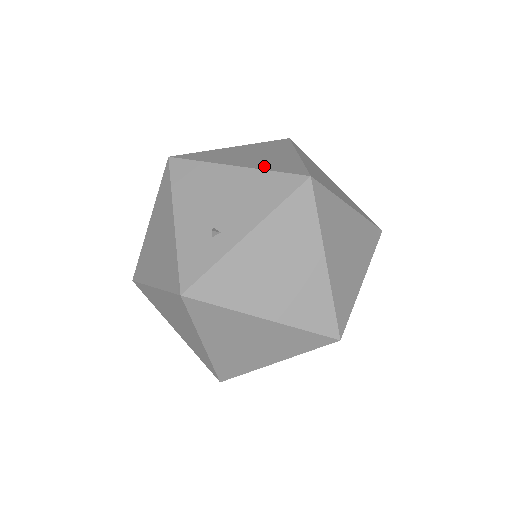
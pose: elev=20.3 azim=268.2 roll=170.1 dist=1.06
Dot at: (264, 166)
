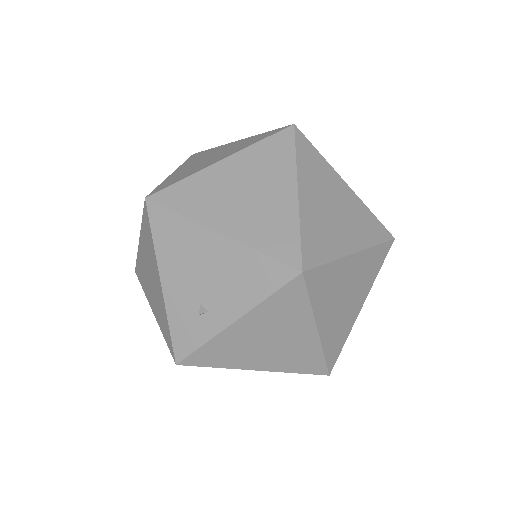
Dot at: (253, 236)
